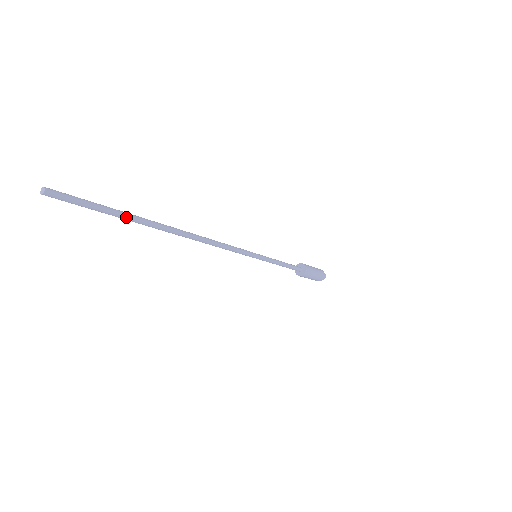
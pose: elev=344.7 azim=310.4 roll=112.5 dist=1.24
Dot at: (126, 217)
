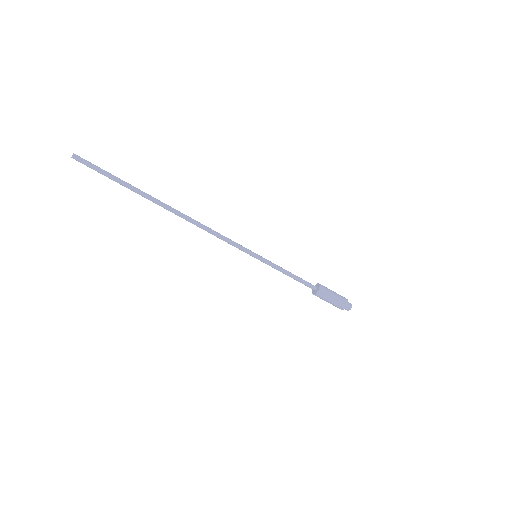
Dot at: (128, 186)
